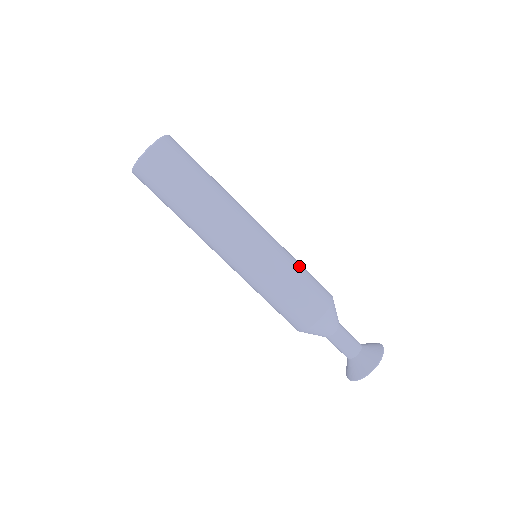
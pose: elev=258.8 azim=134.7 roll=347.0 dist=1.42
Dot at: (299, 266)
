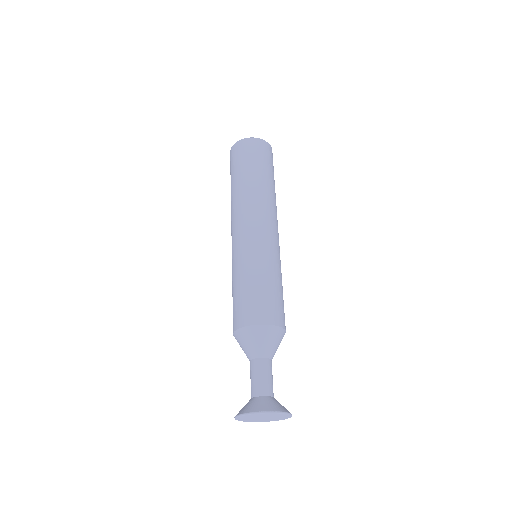
Dot at: occluded
